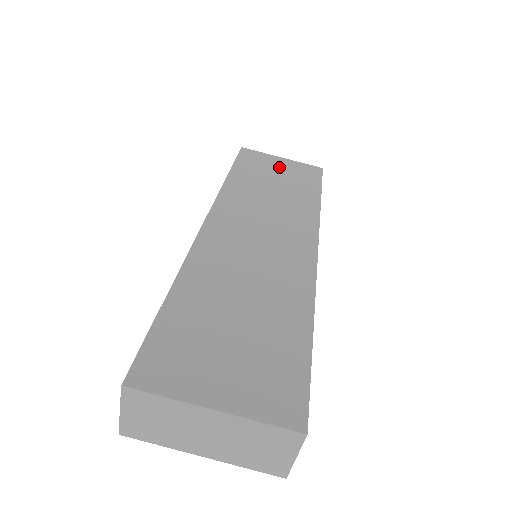
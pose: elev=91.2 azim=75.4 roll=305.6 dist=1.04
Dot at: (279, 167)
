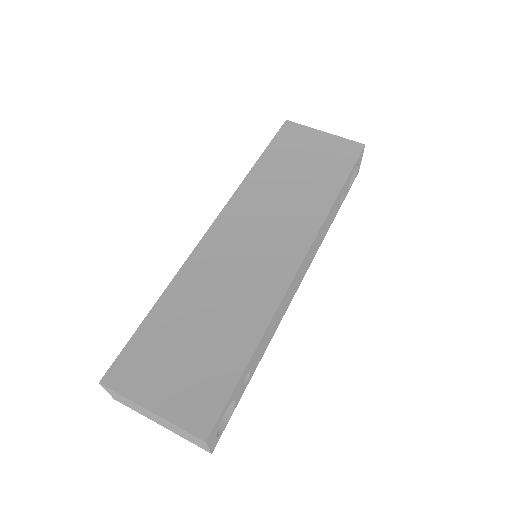
Dot at: (314, 147)
